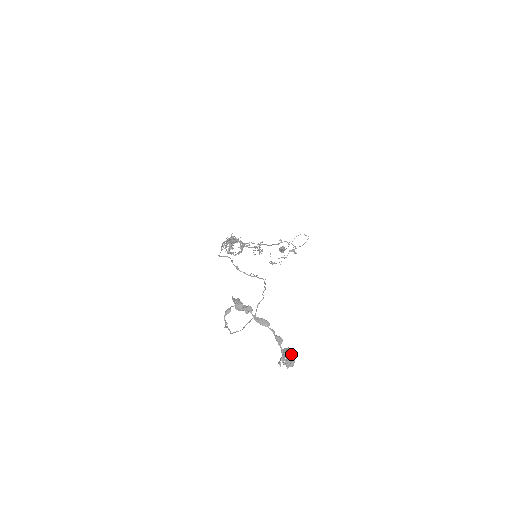
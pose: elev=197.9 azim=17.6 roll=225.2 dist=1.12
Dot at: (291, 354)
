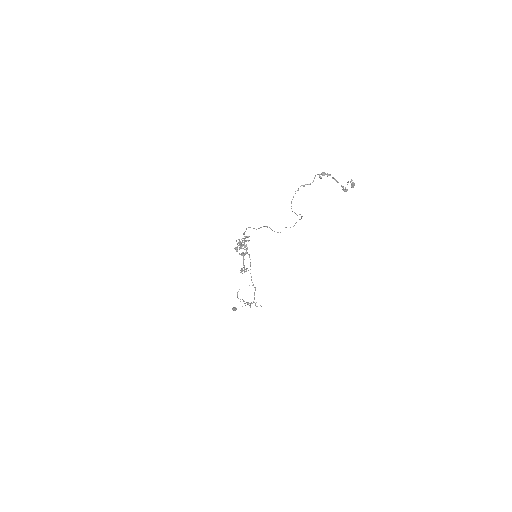
Dot at: (354, 183)
